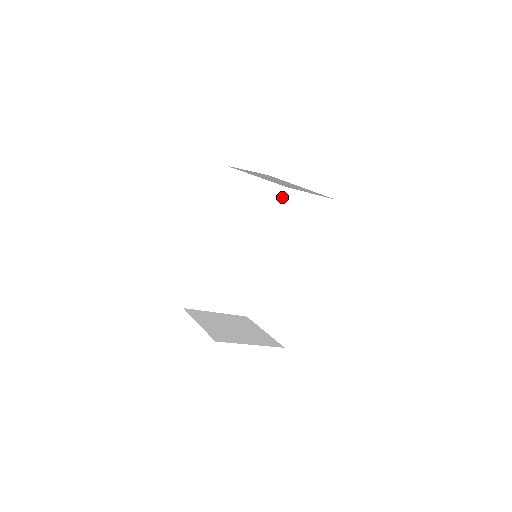
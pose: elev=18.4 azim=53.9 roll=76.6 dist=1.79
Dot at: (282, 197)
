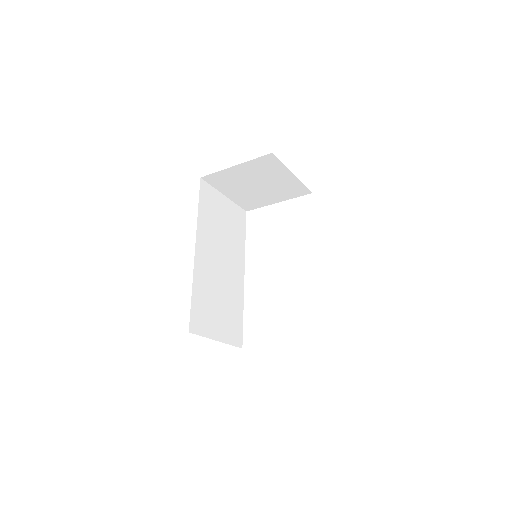
Dot at: (244, 220)
